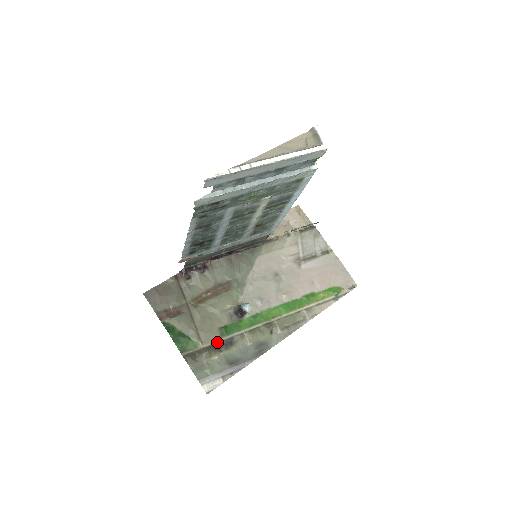
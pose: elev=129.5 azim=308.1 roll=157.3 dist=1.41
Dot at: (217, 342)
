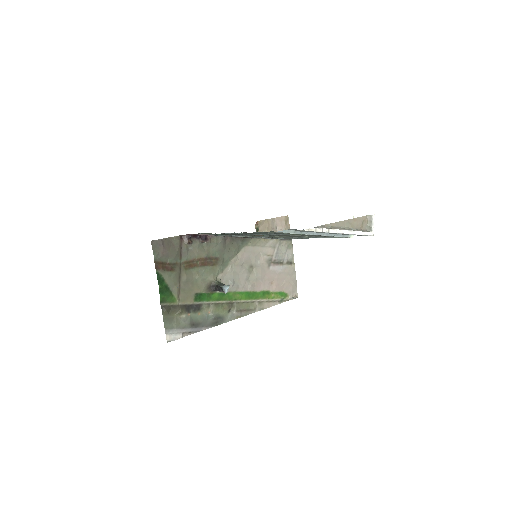
Dot at: (190, 304)
